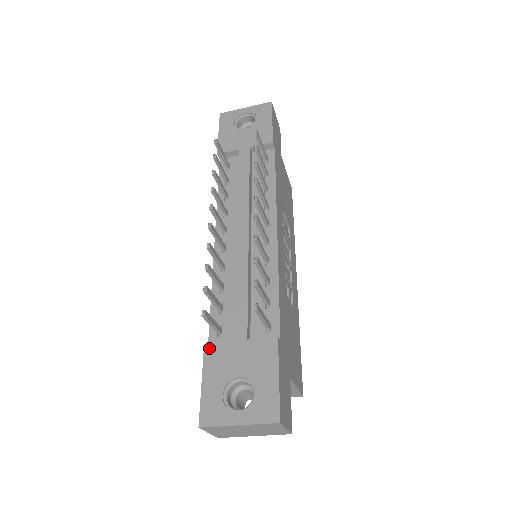
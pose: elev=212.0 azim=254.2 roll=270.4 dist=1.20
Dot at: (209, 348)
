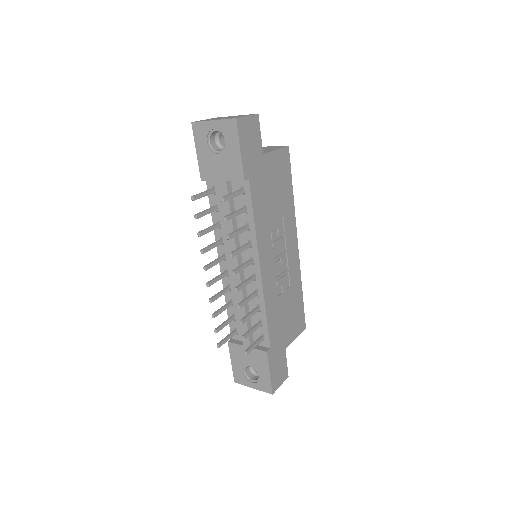
Dot at: (231, 345)
